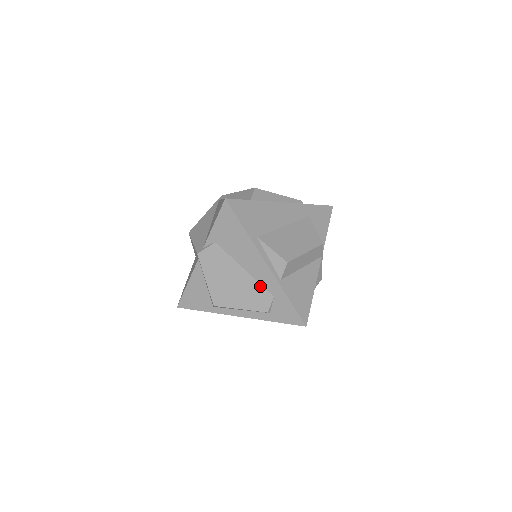
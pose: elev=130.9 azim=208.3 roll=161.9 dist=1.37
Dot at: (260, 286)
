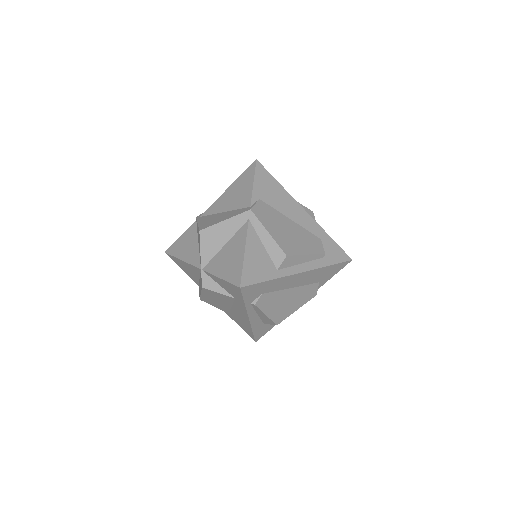
Dot at: (308, 232)
